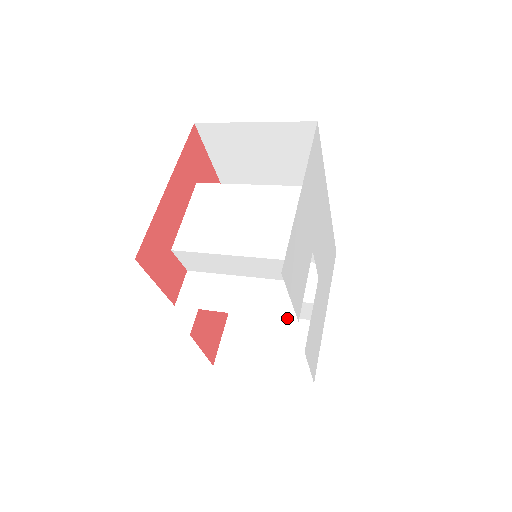
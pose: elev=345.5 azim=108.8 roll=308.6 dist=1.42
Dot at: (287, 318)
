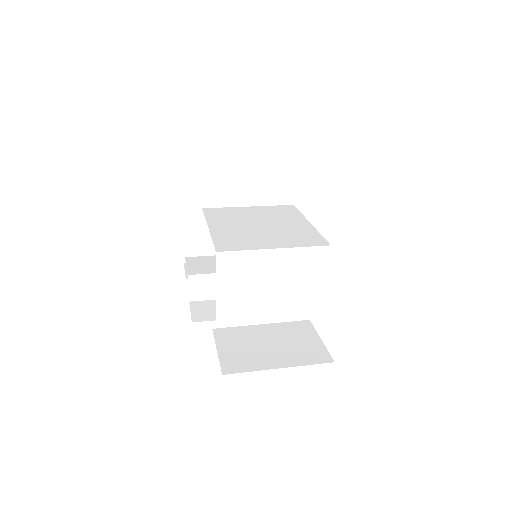
Dot at: (302, 319)
